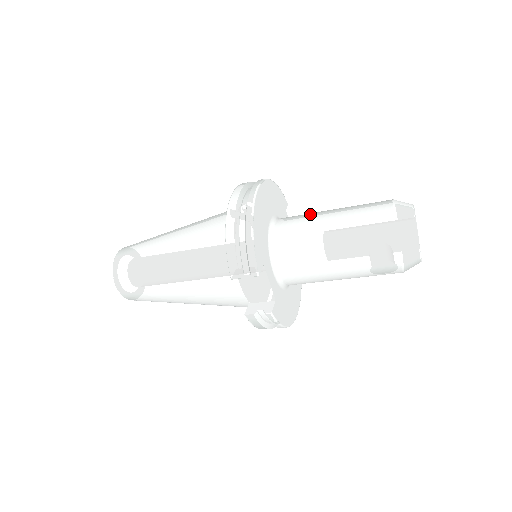
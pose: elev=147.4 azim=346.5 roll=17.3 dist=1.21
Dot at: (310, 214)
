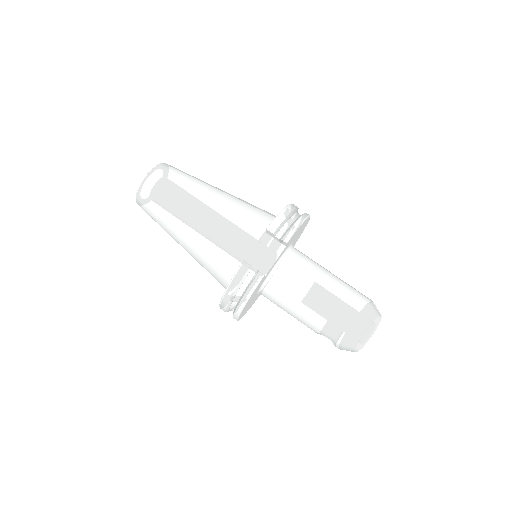
Dot at: occluded
